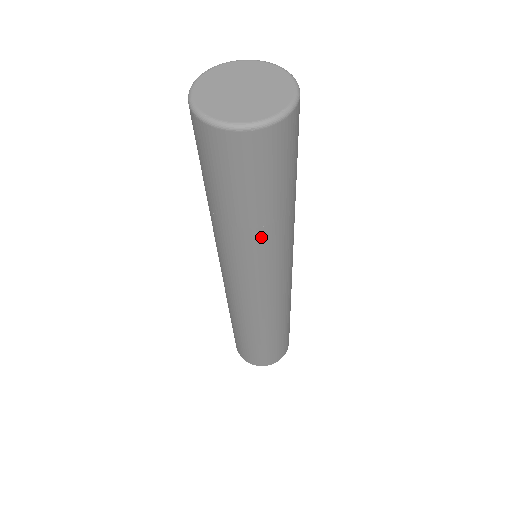
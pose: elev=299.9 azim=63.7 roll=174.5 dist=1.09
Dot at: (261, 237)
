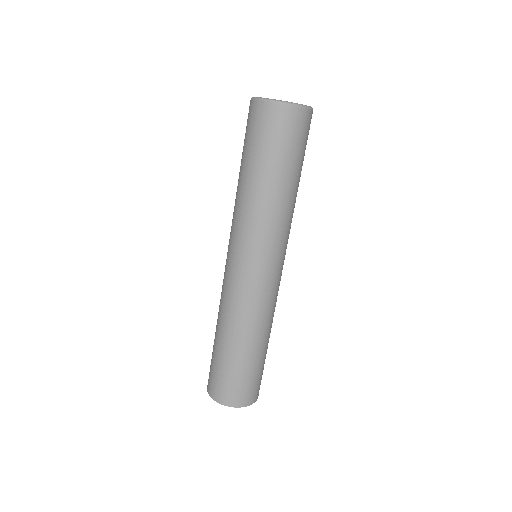
Dot at: (248, 198)
